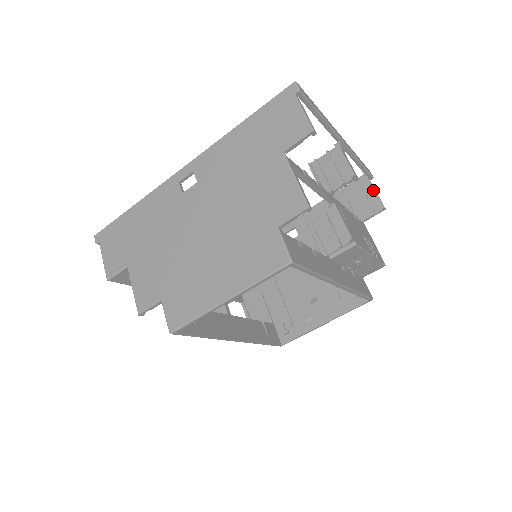
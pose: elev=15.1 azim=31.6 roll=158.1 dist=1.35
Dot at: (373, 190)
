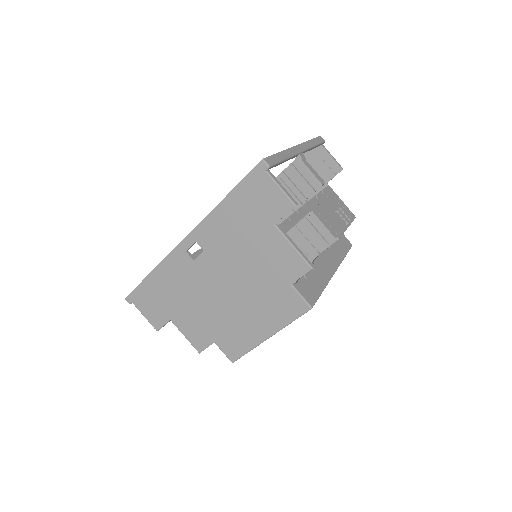
Dot at: (328, 155)
